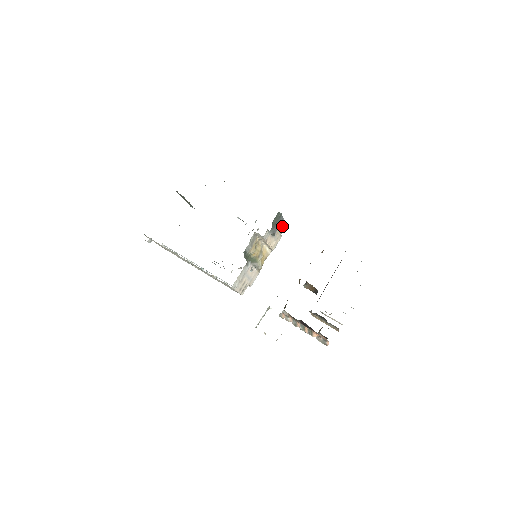
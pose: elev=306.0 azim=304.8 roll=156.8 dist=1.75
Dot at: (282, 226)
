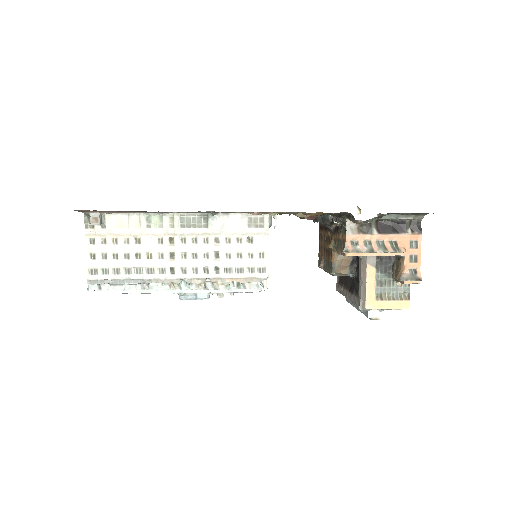
Dot at: occluded
